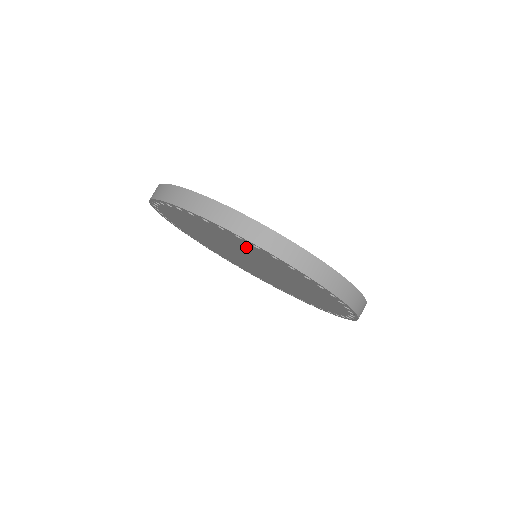
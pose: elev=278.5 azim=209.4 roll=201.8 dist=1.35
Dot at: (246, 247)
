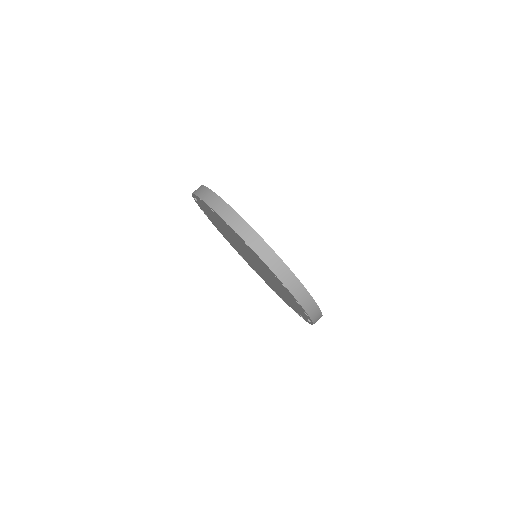
Dot at: occluded
